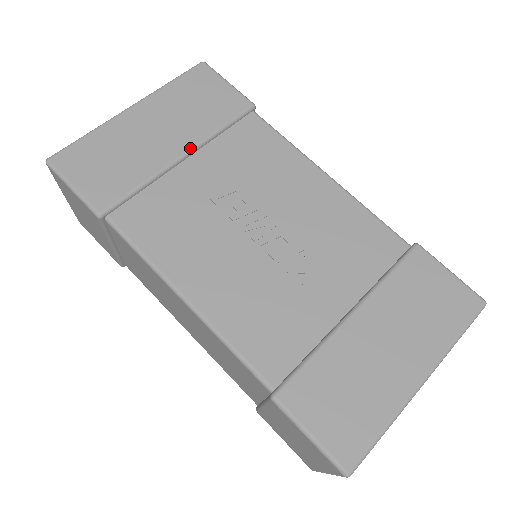
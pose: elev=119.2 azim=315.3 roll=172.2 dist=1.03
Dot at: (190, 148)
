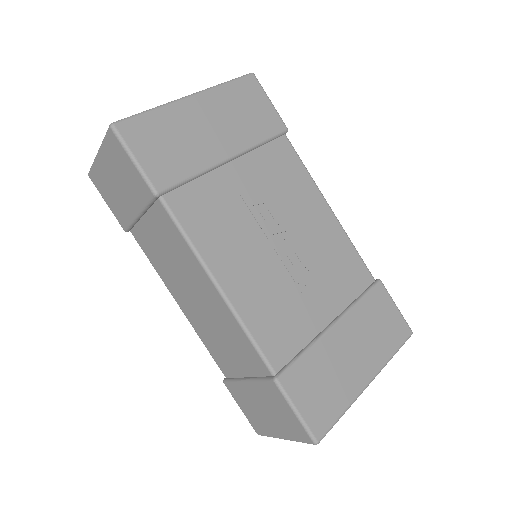
Dot at: (236, 153)
